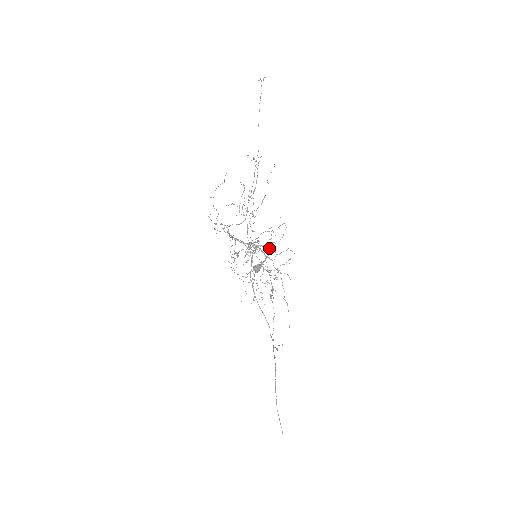
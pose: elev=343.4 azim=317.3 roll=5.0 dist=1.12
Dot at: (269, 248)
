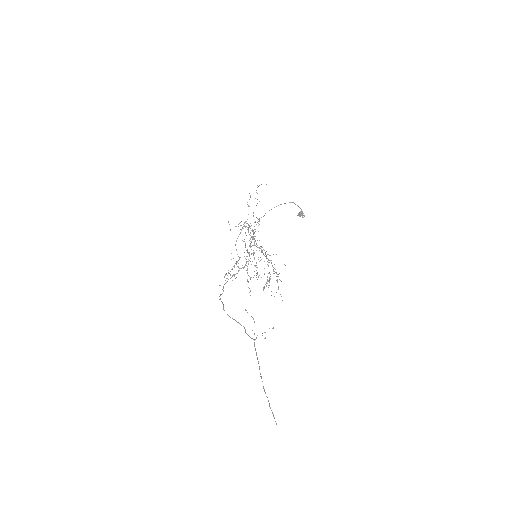
Dot at: (302, 217)
